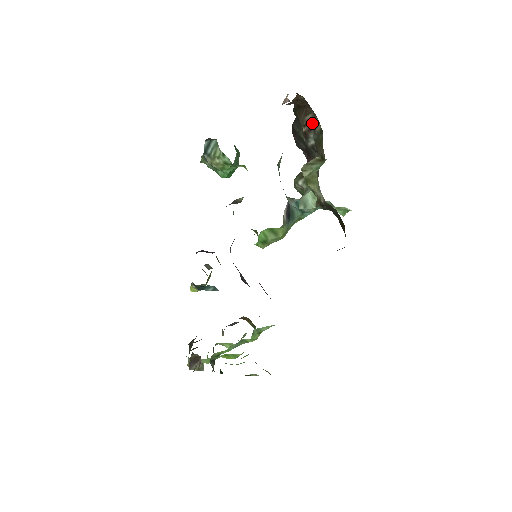
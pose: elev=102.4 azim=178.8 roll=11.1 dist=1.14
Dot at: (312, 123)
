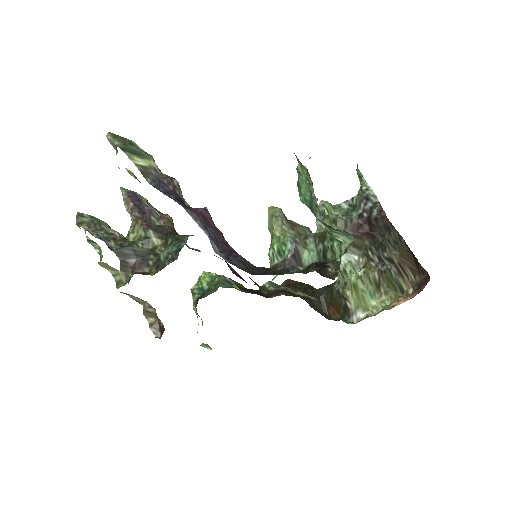
Dot at: (405, 275)
